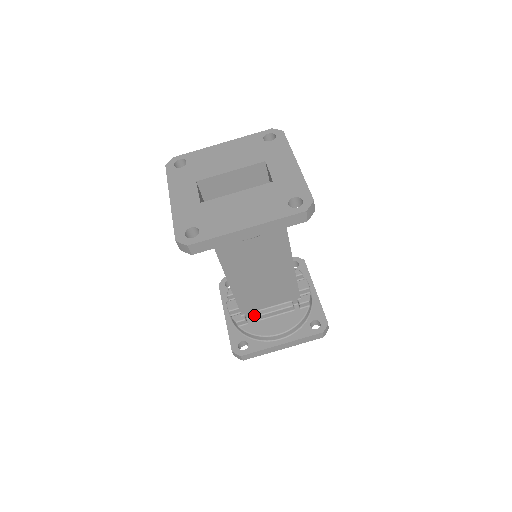
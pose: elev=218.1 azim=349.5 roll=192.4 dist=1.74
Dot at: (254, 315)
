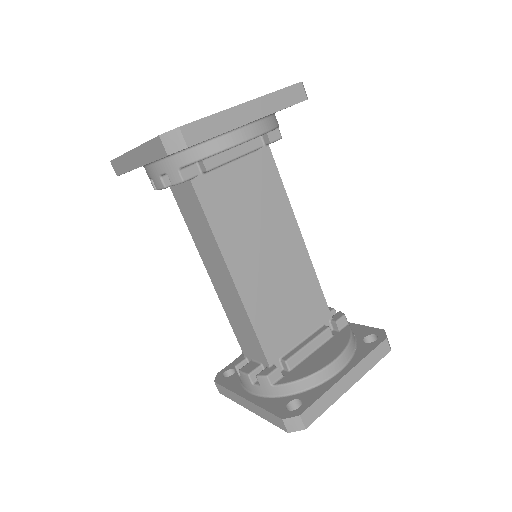
Dot at: (286, 357)
